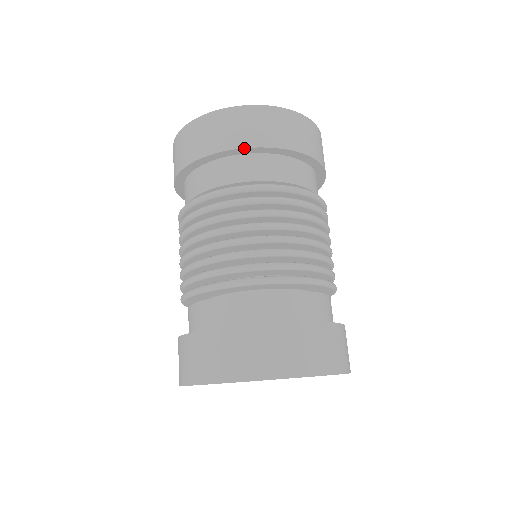
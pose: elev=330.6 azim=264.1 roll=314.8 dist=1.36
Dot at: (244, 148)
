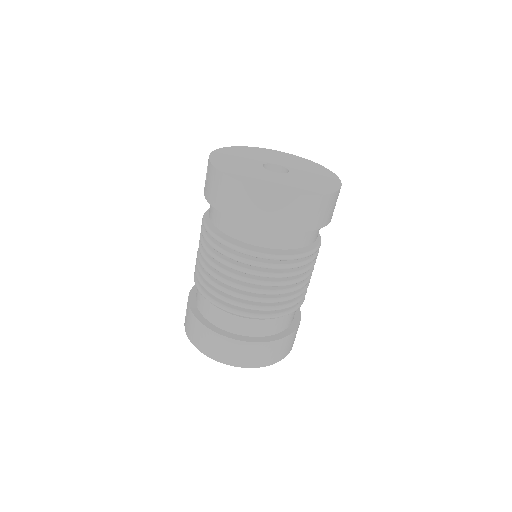
Dot at: occluded
